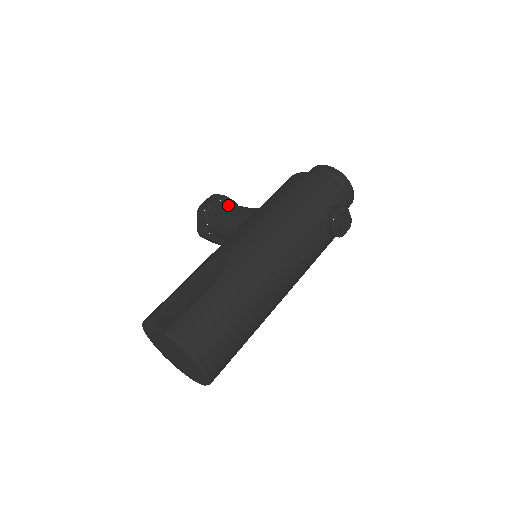
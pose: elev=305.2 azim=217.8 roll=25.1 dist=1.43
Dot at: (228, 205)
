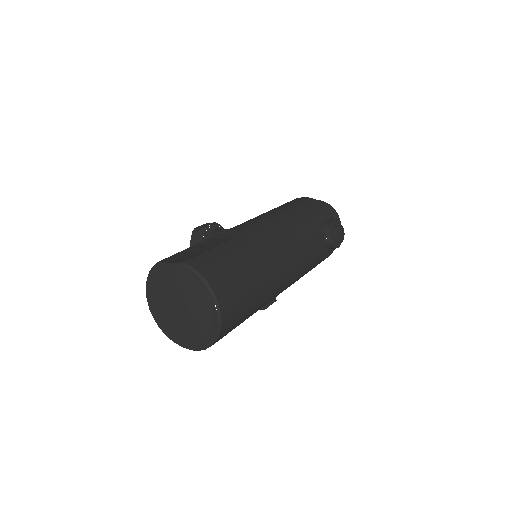
Dot at: occluded
